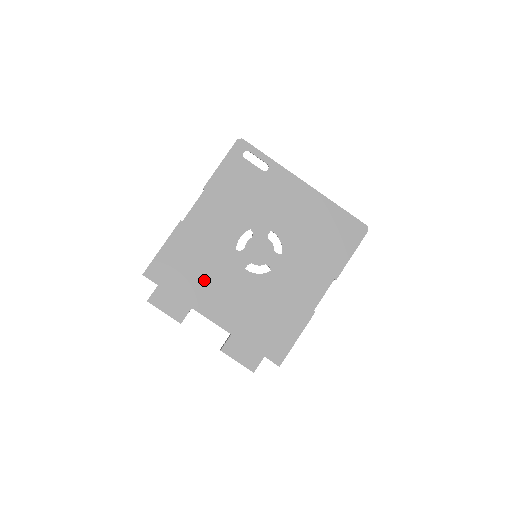
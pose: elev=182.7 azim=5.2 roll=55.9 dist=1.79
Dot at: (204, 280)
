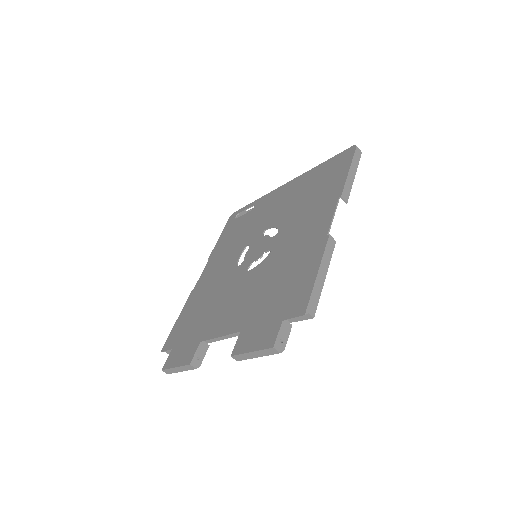
Dot at: (211, 311)
